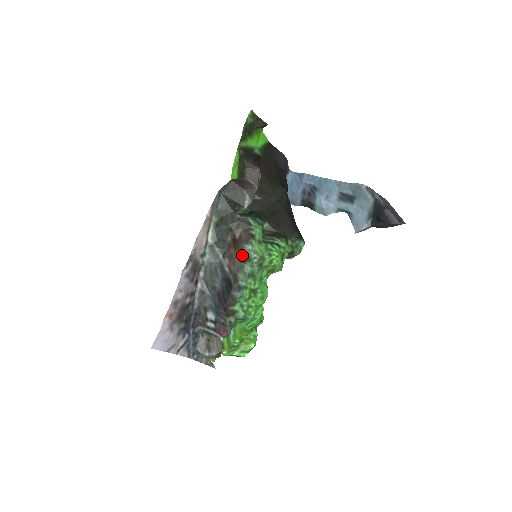
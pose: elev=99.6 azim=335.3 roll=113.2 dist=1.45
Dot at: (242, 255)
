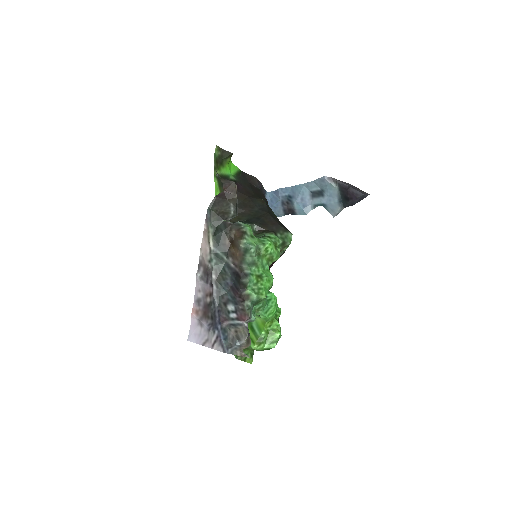
Dot at: (241, 249)
